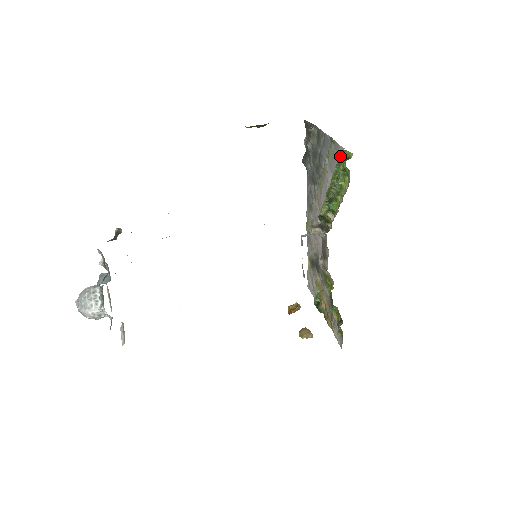
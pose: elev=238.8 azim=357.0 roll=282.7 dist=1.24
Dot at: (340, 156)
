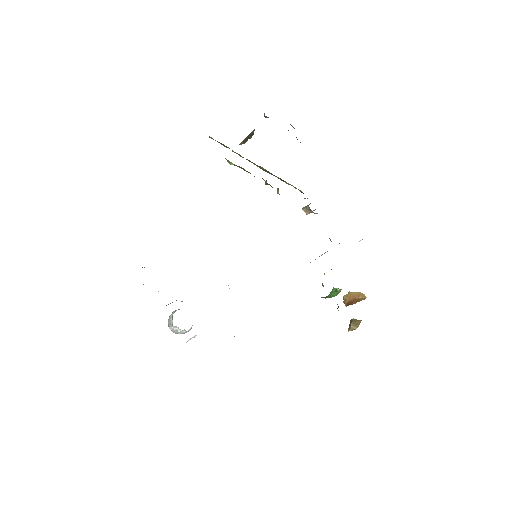
Dot at: occluded
